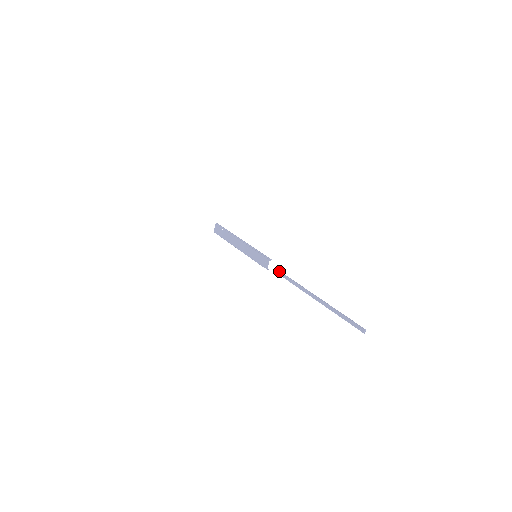
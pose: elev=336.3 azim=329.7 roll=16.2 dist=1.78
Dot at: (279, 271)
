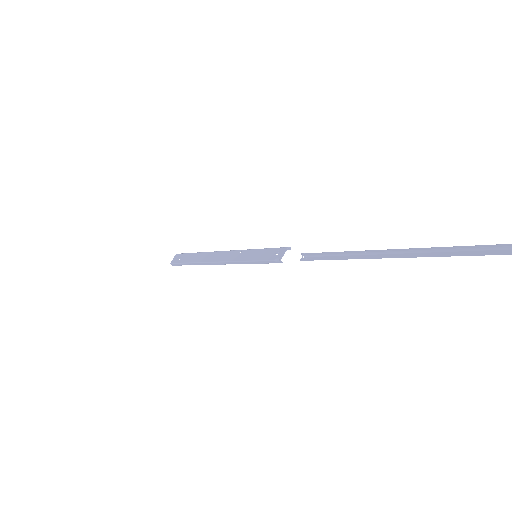
Dot at: occluded
